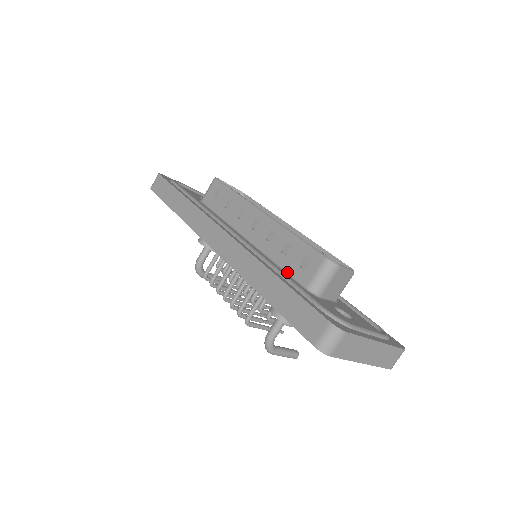
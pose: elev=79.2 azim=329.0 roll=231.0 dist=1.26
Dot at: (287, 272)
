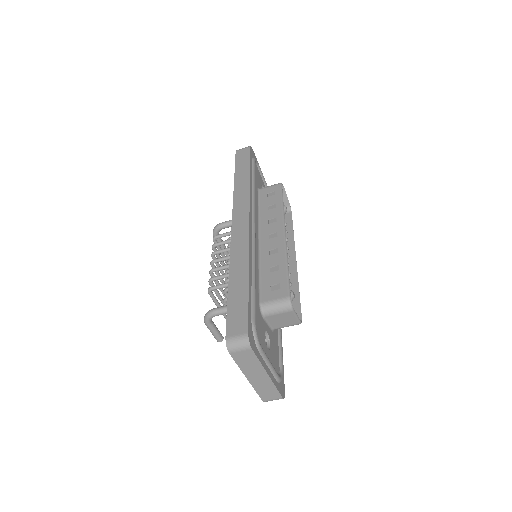
Dot at: (260, 283)
